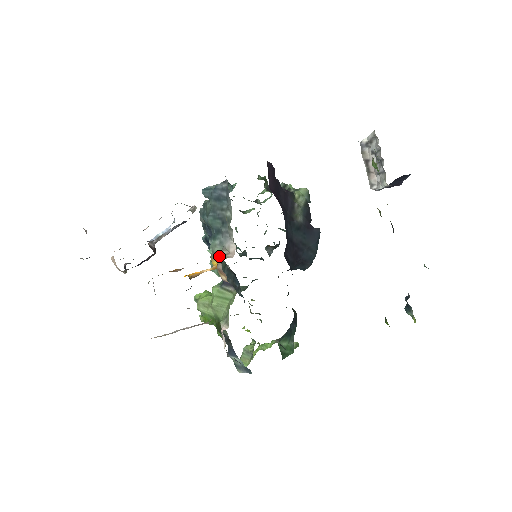
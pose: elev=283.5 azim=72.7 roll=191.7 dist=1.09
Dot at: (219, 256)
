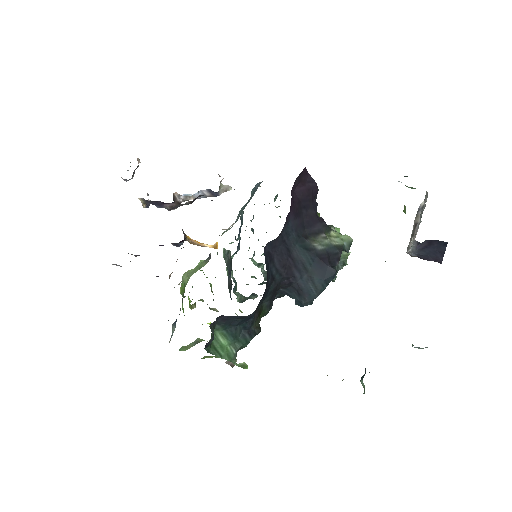
Dot at: occluded
